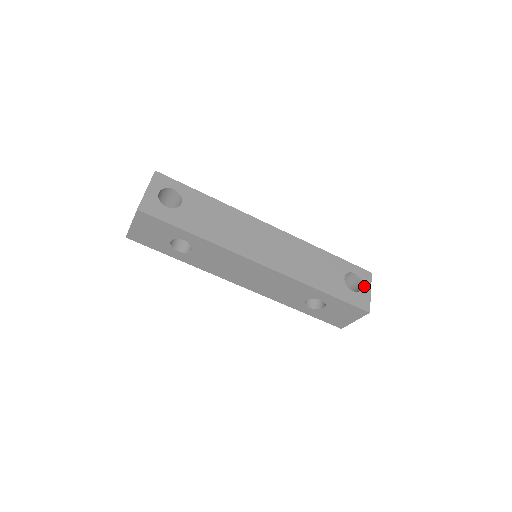
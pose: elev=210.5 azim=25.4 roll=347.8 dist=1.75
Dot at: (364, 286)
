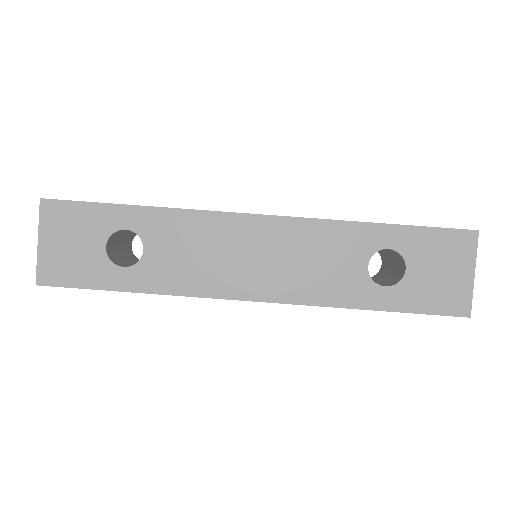
Dot at: occluded
